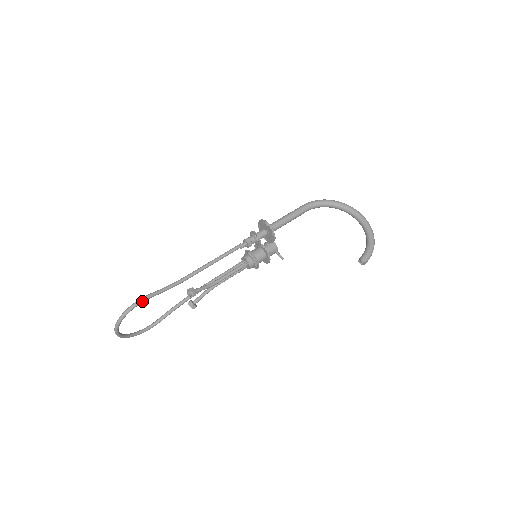
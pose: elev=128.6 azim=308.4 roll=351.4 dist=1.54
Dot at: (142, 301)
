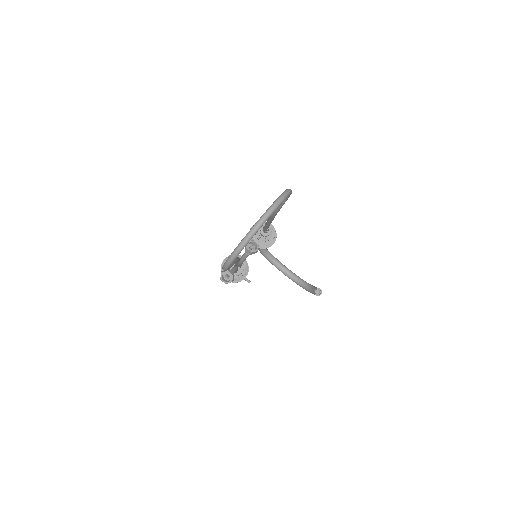
Dot at: (291, 193)
